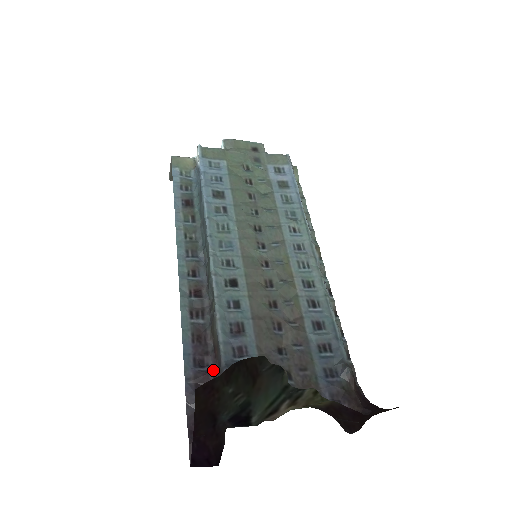
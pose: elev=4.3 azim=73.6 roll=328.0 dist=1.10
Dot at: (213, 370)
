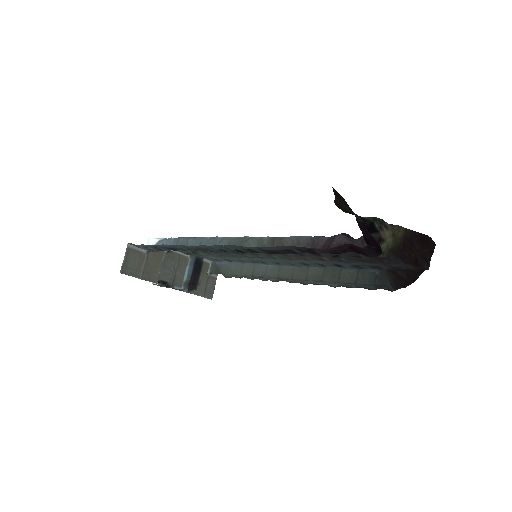
Dot at: (306, 252)
